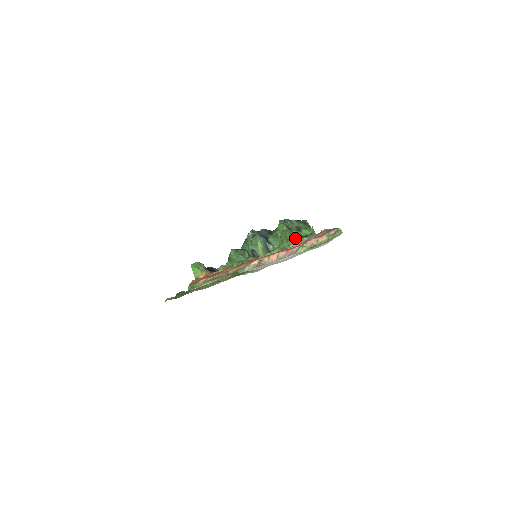
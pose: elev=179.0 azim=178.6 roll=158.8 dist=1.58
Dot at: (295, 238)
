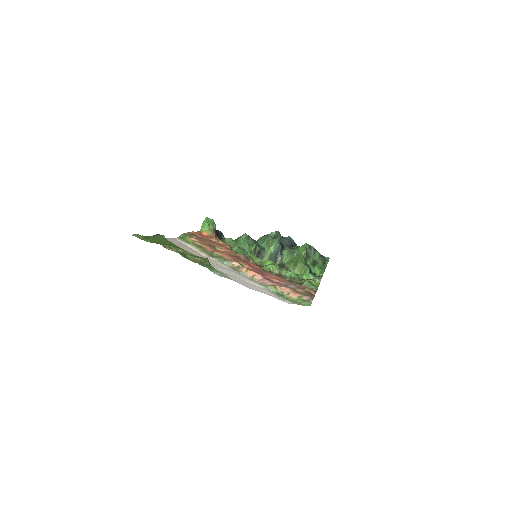
Dot at: (303, 268)
